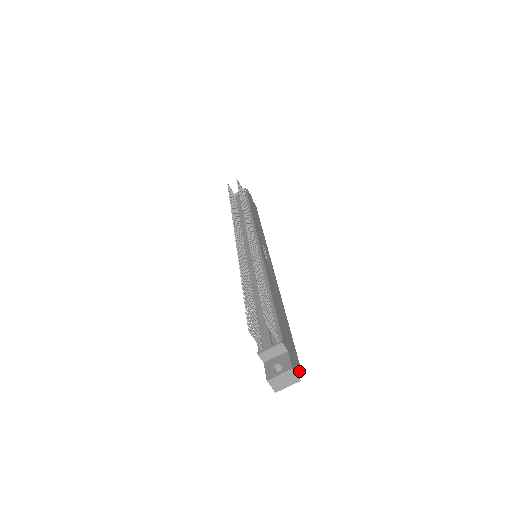
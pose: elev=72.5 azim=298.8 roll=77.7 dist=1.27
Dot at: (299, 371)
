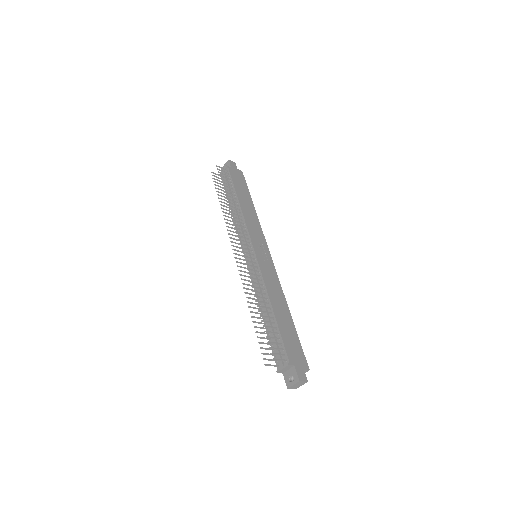
Dot at: (306, 370)
